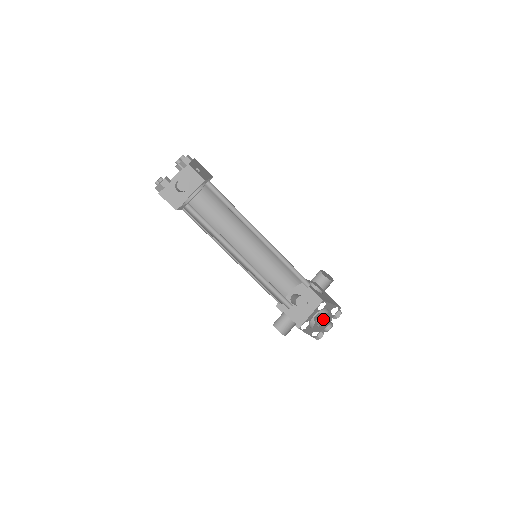
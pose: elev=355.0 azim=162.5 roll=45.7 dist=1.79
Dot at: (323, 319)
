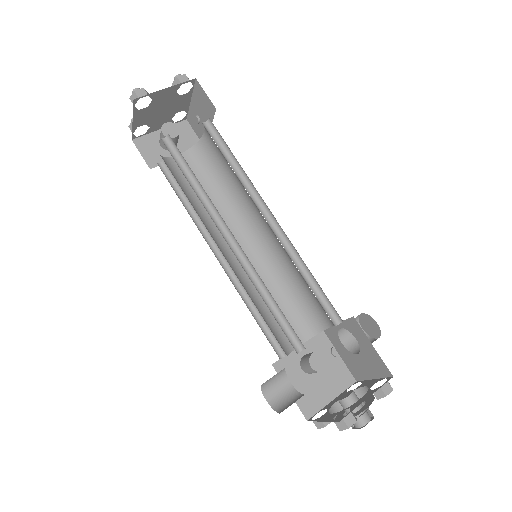
Dot at: (356, 400)
